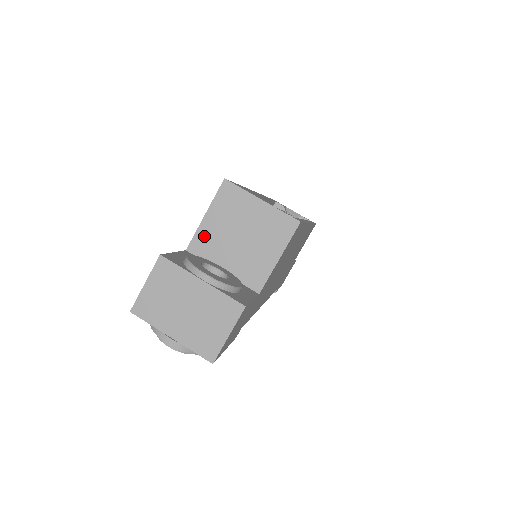
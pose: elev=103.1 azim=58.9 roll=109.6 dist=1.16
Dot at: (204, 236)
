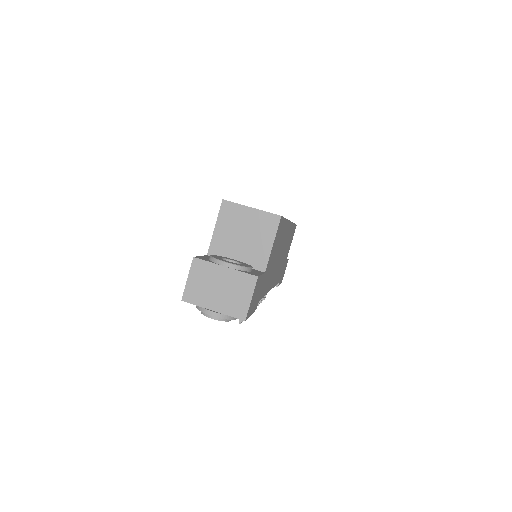
Dot at: (217, 242)
